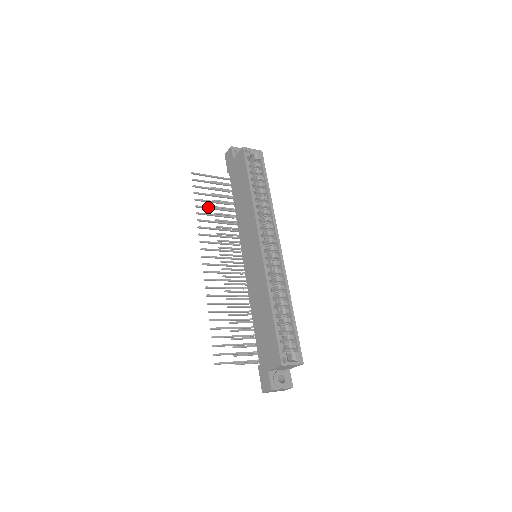
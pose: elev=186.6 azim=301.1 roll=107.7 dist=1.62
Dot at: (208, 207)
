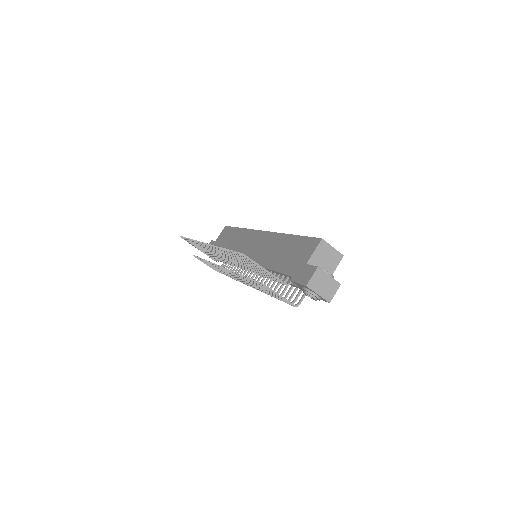
Dot at: occluded
